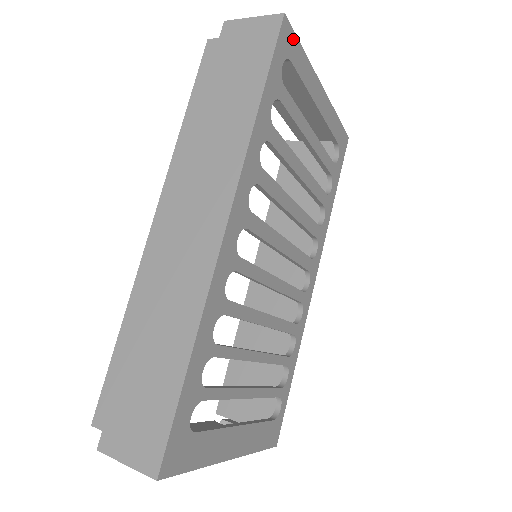
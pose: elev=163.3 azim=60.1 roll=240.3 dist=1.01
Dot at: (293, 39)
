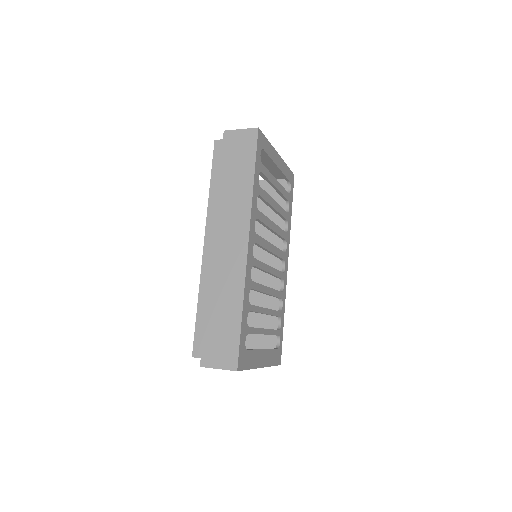
Dot at: (263, 138)
